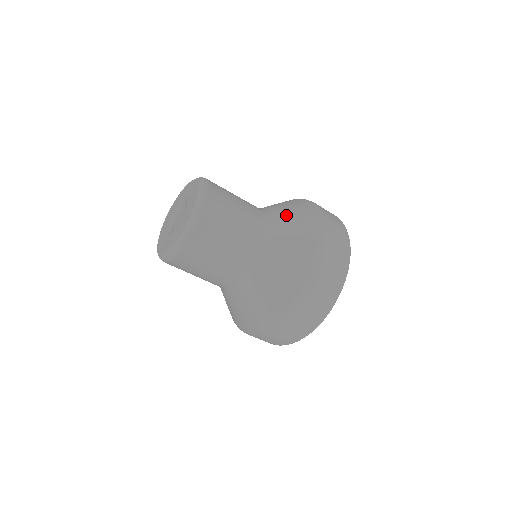
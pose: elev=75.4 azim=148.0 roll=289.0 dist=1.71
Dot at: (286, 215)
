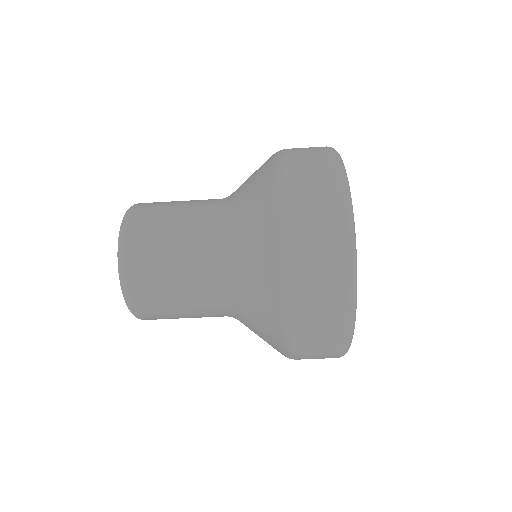
Dot at: (245, 181)
